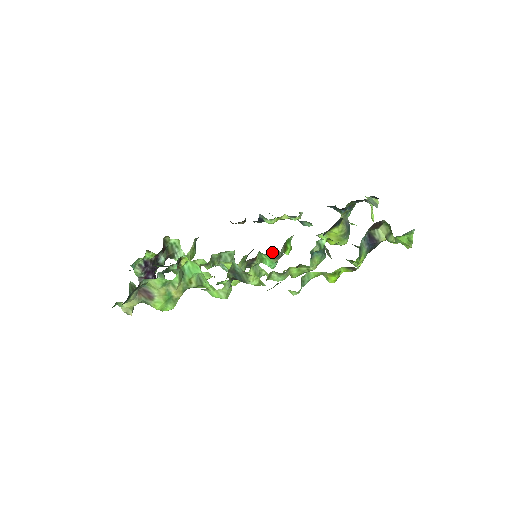
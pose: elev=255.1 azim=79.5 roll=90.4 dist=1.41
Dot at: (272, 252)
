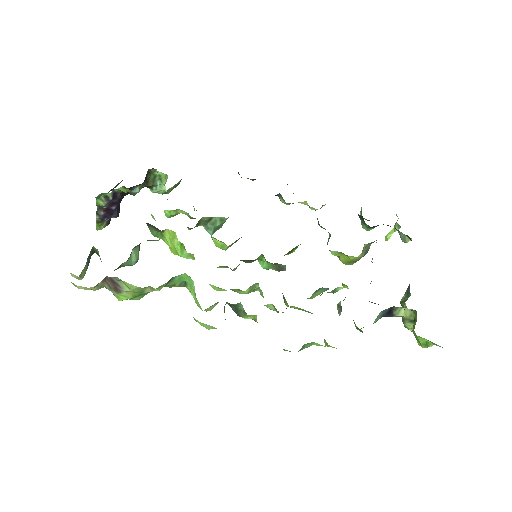
Dot at: (277, 264)
